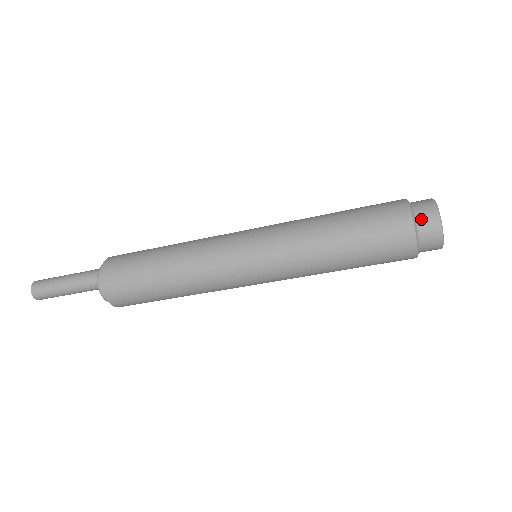
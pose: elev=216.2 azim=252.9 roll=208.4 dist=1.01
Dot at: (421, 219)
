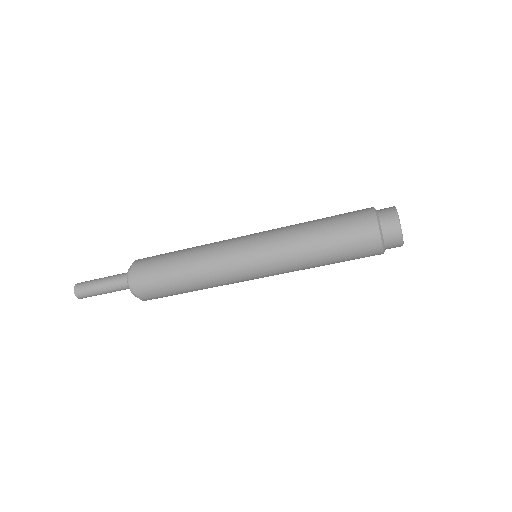
Dot at: (381, 210)
